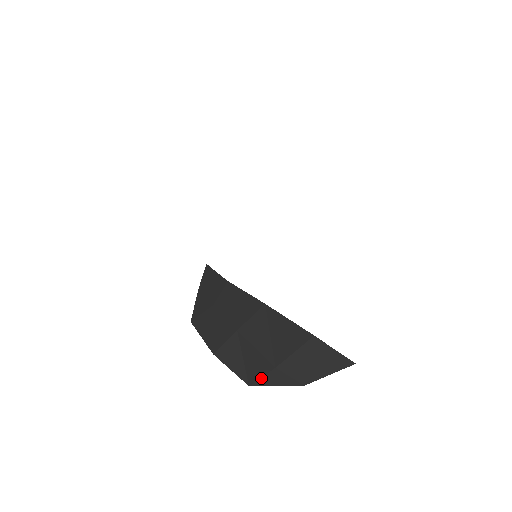
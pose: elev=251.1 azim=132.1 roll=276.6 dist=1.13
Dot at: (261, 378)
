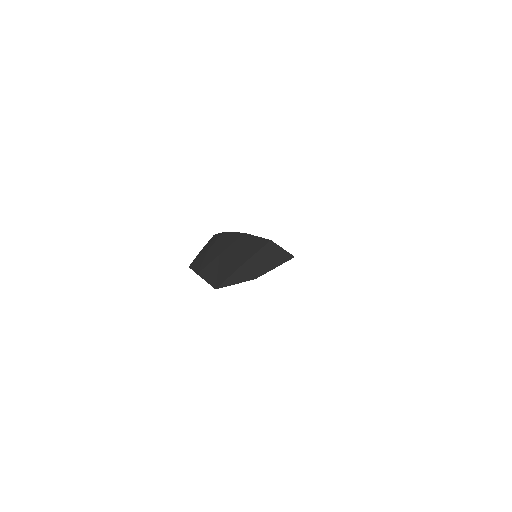
Dot at: (226, 280)
